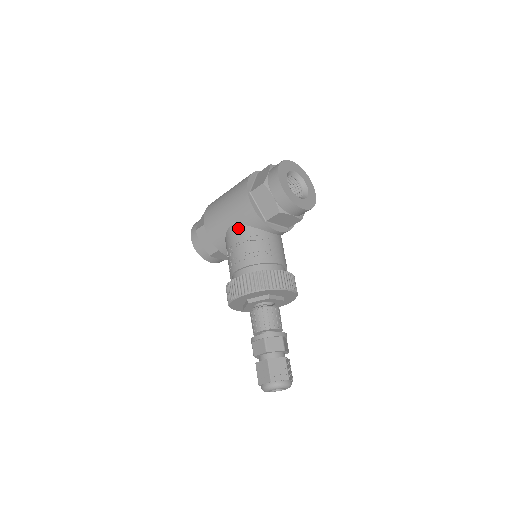
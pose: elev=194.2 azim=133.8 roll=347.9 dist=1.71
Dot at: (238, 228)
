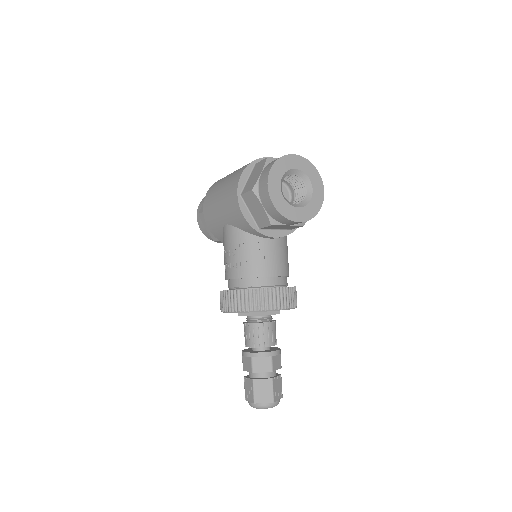
Dot at: (231, 231)
